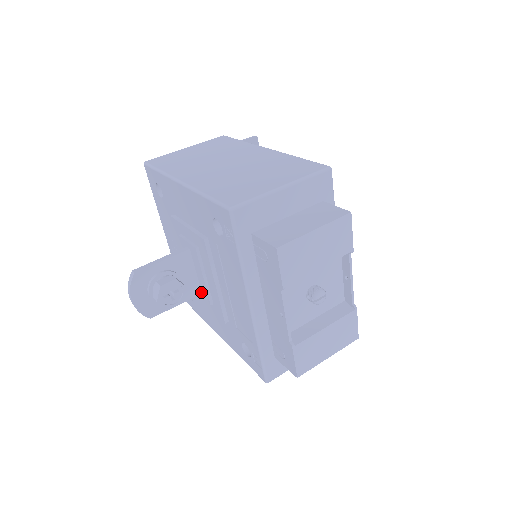
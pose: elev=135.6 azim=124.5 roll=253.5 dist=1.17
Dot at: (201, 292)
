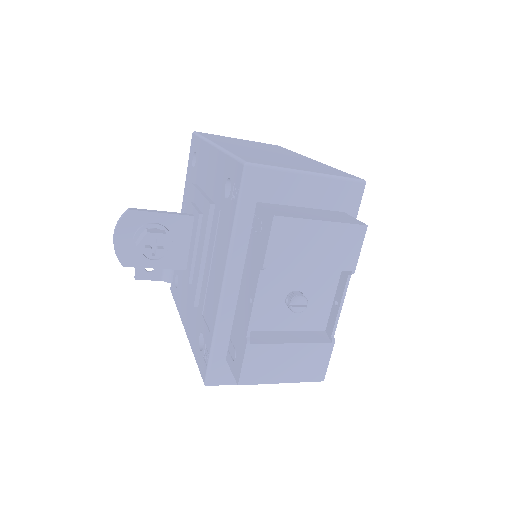
Dot at: (186, 268)
